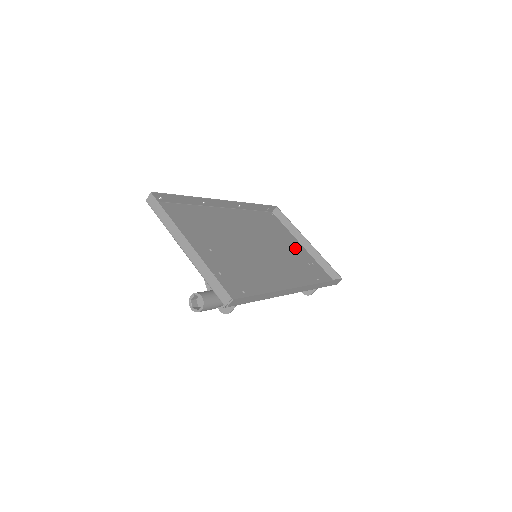
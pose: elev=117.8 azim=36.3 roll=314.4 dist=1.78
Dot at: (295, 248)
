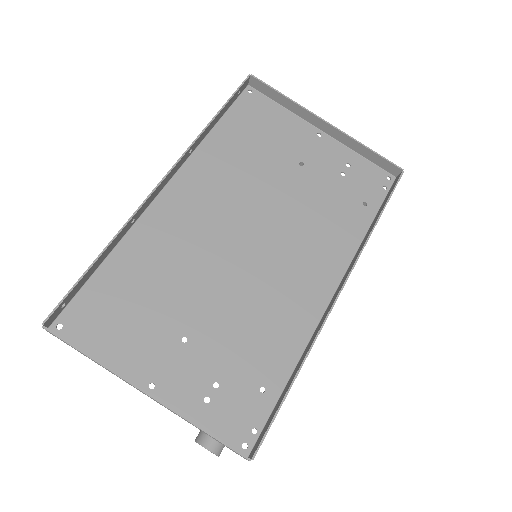
Dot at: (310, 154)
